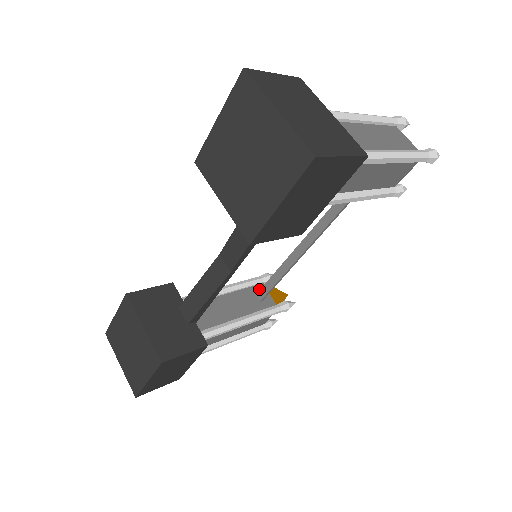
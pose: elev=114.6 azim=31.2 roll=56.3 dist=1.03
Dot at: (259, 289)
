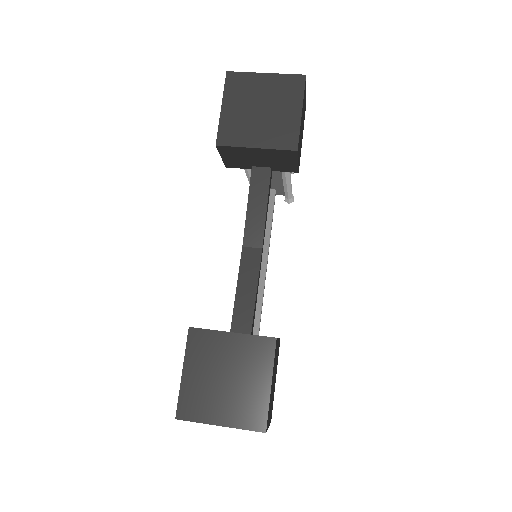
Dot at: occluded
